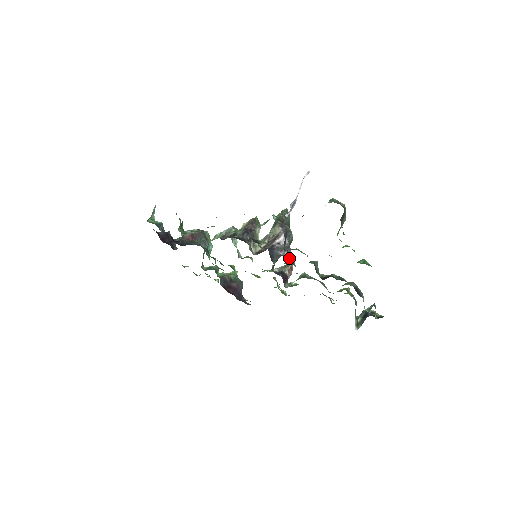
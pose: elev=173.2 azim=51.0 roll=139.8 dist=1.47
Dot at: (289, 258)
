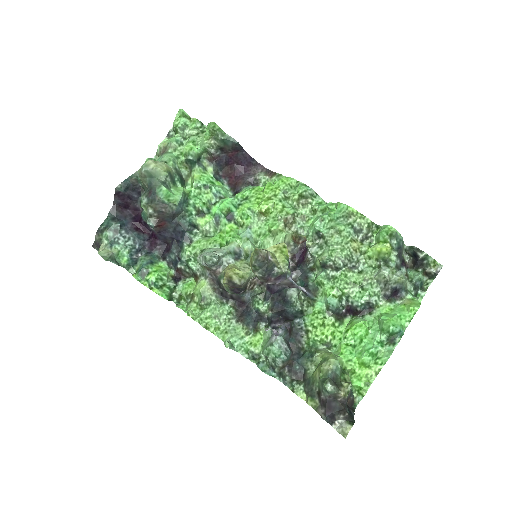
Dot at: occluded
